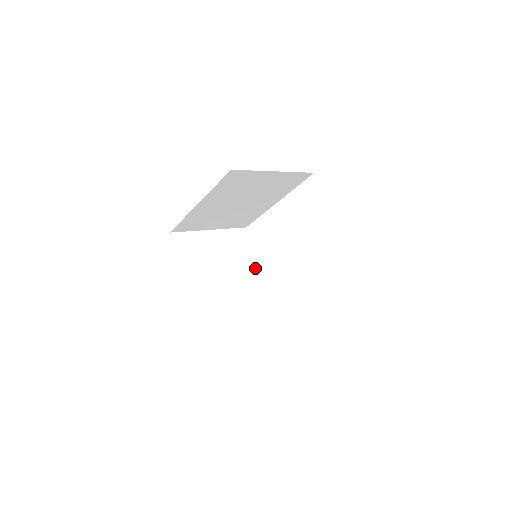
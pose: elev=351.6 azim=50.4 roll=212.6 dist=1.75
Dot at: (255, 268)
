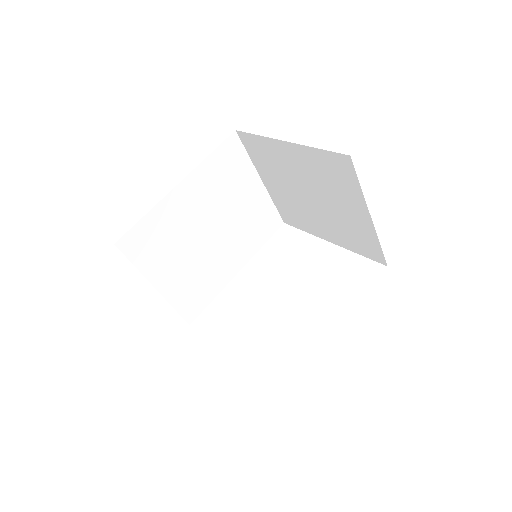
Dot at: occluded
